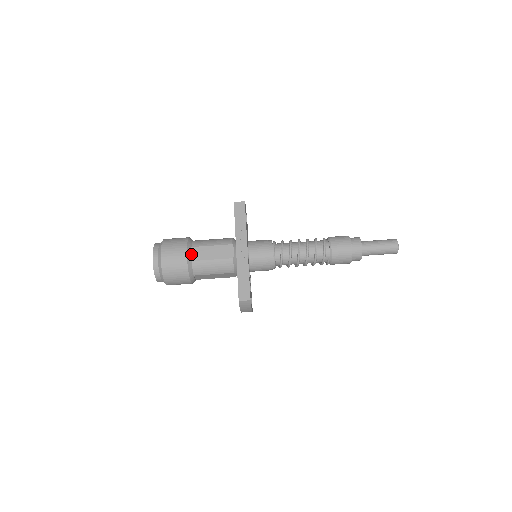
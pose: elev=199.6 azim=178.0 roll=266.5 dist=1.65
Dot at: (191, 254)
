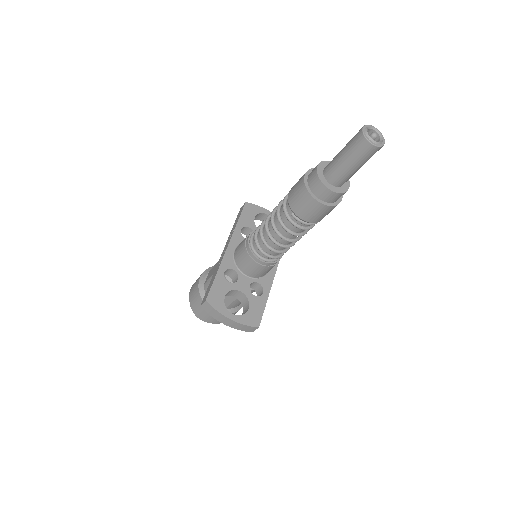
Dot at: (206, 278)
